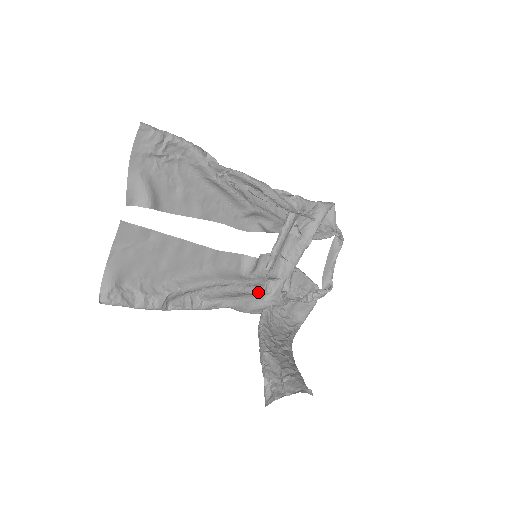
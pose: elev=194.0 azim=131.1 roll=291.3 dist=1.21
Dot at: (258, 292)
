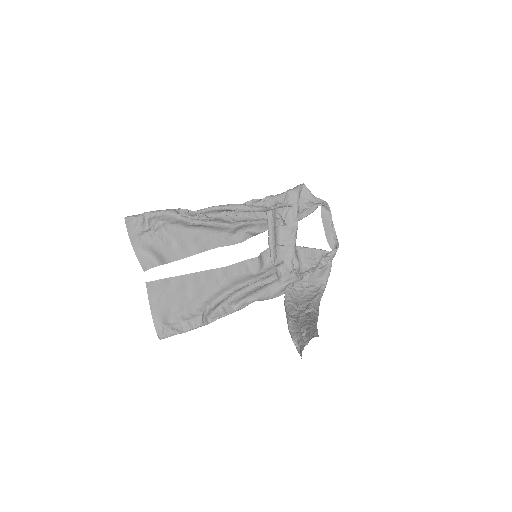
Dot at: (275, 279)
